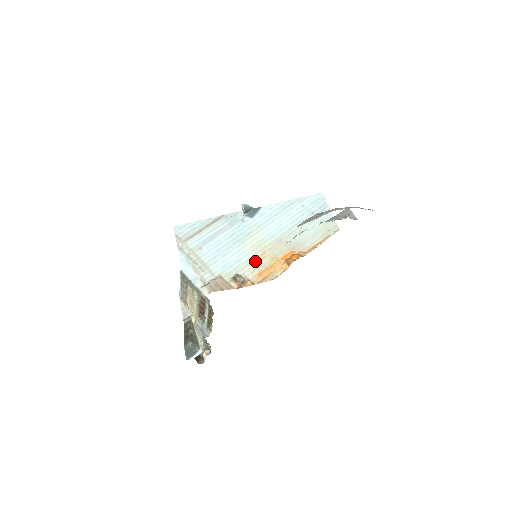
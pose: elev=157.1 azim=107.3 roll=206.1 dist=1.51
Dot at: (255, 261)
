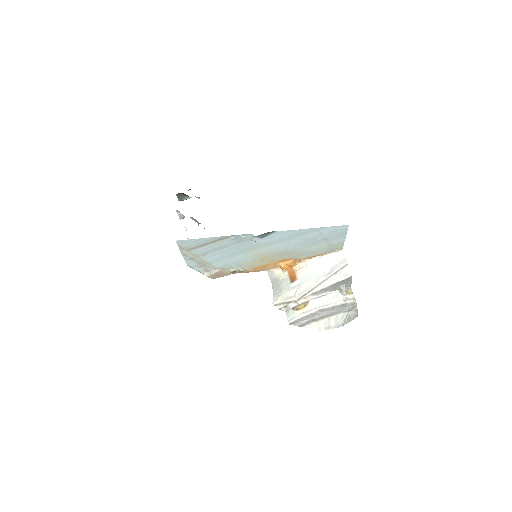
Dot at: (254, 263)
